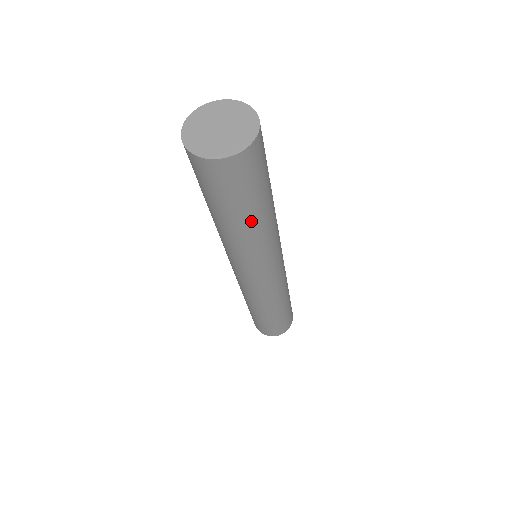
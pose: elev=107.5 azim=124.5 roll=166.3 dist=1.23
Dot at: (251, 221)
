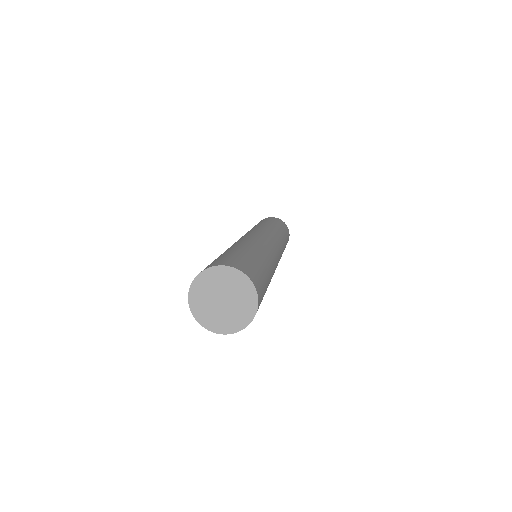
Dot at: occluded
